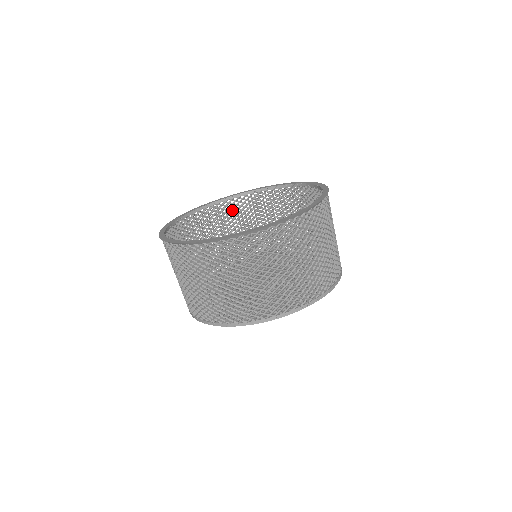
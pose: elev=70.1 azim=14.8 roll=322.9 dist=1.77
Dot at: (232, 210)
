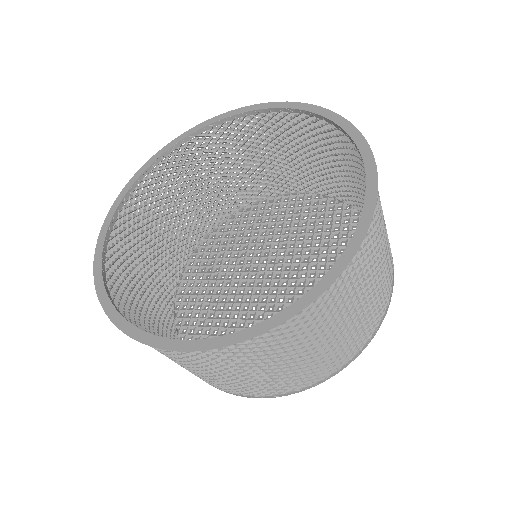
Dot at: (150, 195)
